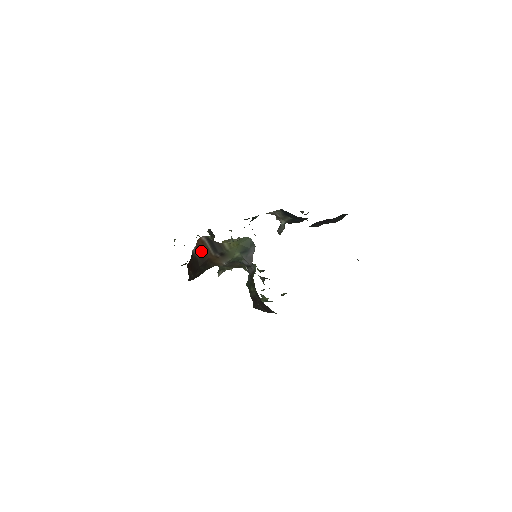
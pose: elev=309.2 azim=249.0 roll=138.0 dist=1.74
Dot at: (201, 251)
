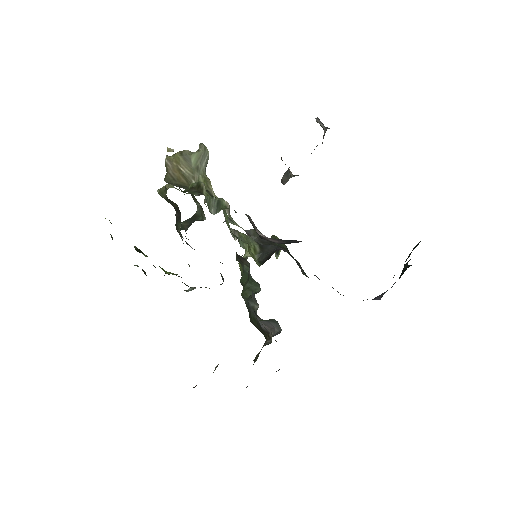
Dot at: occluded
